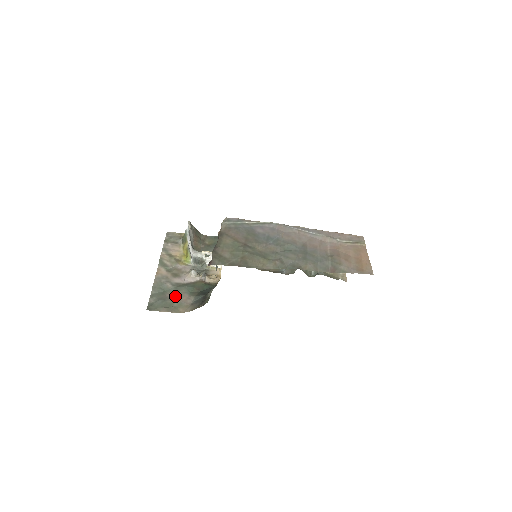
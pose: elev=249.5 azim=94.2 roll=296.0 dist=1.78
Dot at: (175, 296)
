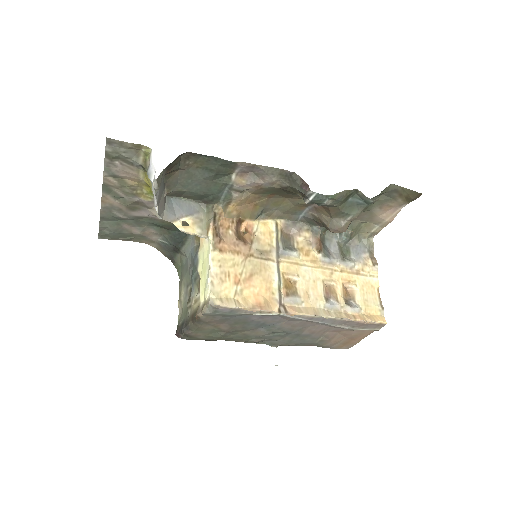
Dot at: (135, 230)
